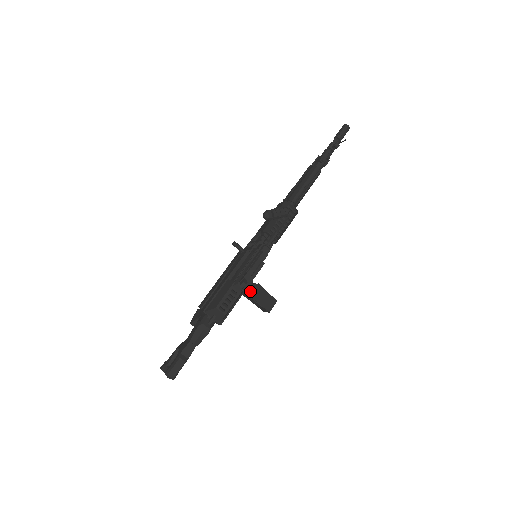
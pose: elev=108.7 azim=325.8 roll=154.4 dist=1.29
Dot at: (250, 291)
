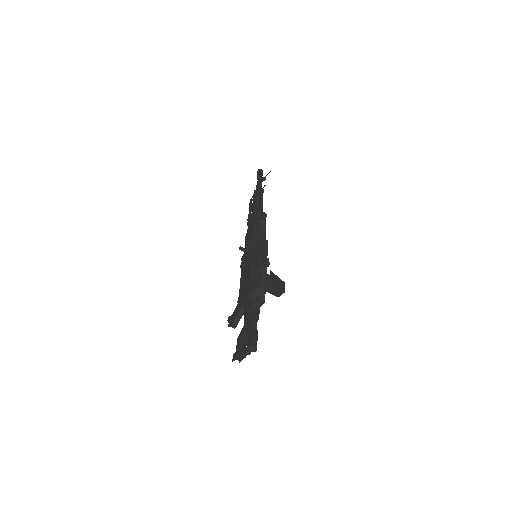
Dot at: (267, 278)
